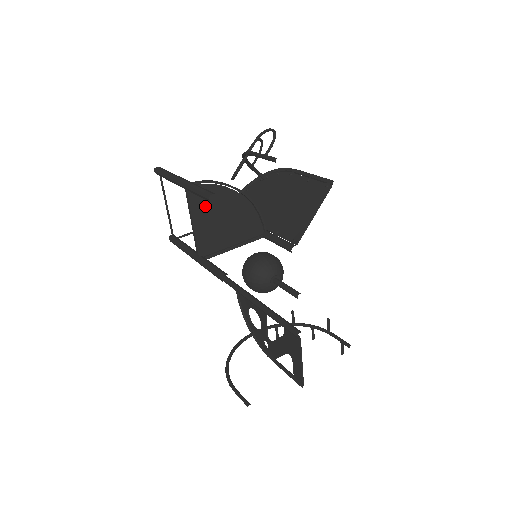
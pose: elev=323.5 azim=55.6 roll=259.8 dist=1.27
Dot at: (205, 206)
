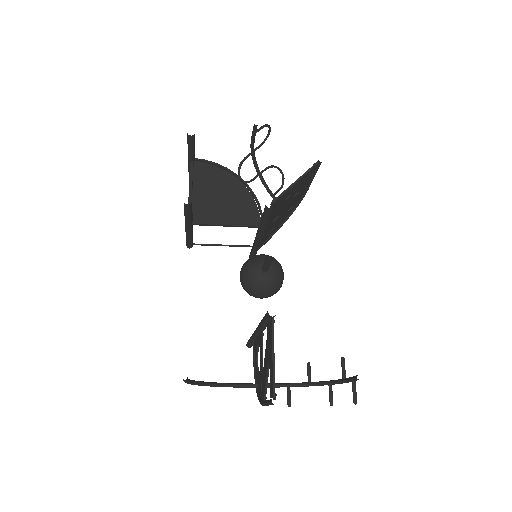
Dot at: (204, 180)
